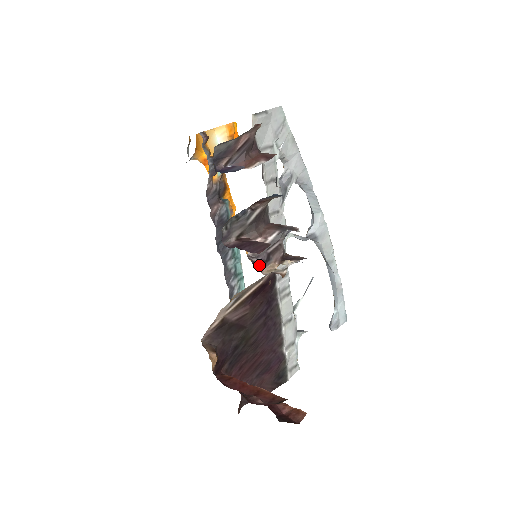
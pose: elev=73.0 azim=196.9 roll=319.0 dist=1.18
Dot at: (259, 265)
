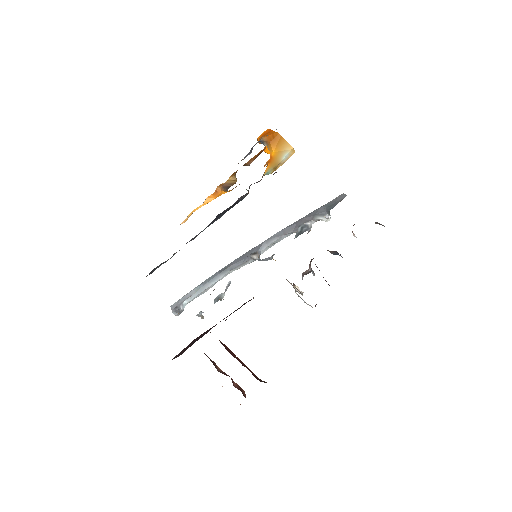
Dot at: occluded
